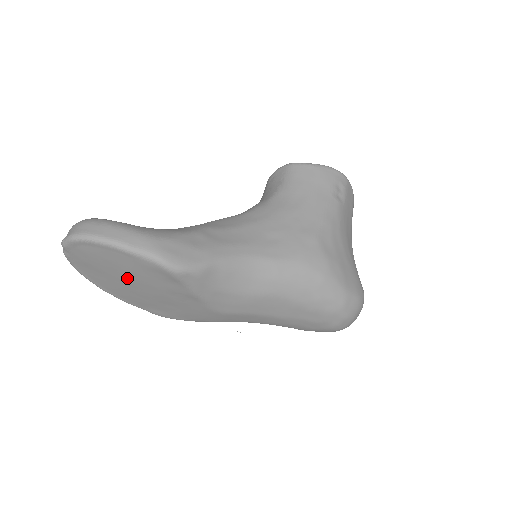
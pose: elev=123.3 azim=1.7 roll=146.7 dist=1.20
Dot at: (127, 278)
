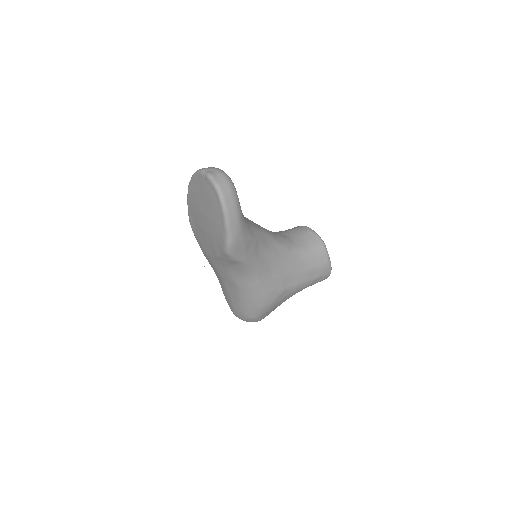
Dot at: (207, 215)
